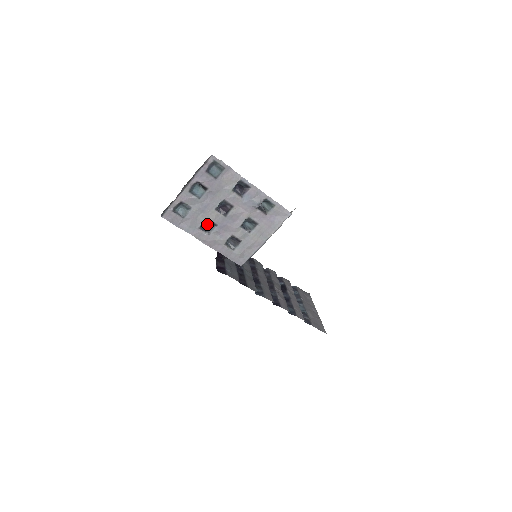
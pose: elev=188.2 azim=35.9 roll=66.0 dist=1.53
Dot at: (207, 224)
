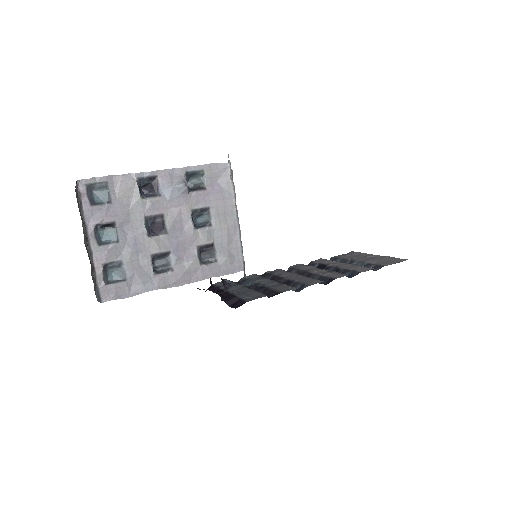
Dot at: (159, 263)
